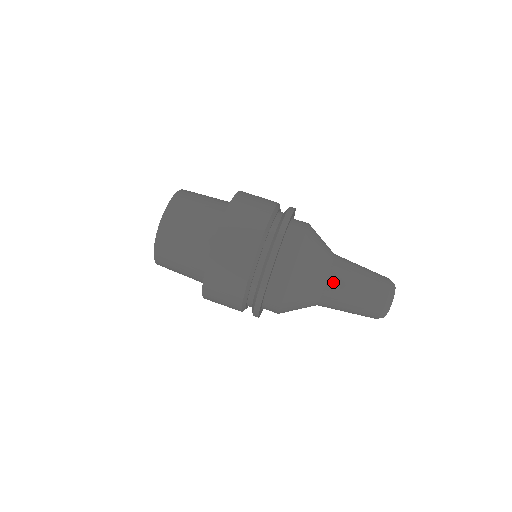
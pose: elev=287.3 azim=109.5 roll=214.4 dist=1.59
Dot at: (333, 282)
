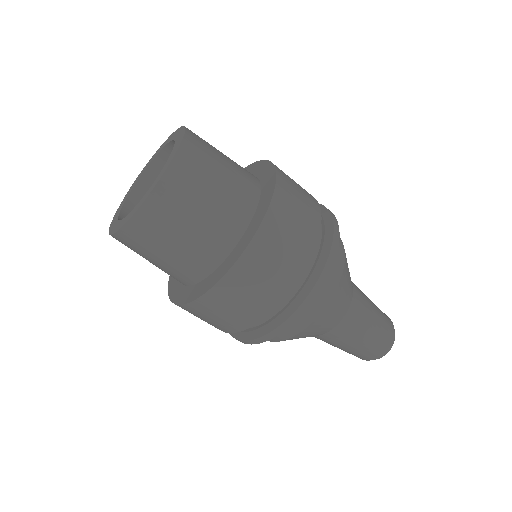
Dot at: occluded
